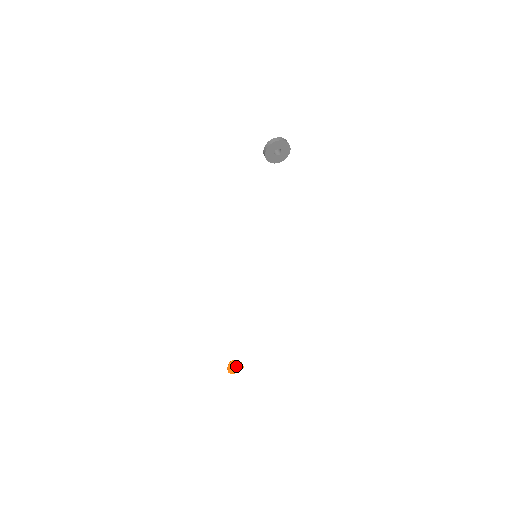
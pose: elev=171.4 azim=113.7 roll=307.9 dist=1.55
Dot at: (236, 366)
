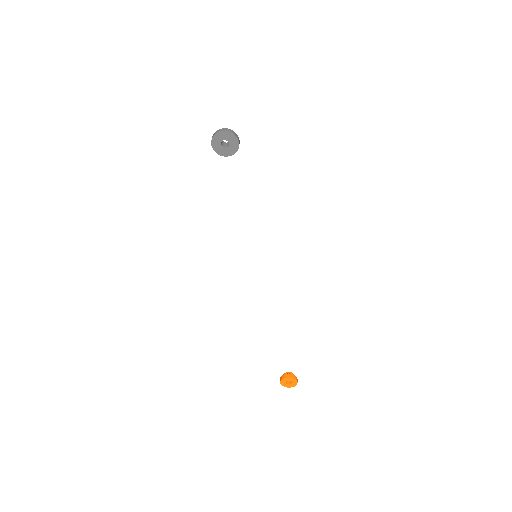
Dot at: (286, 379)
